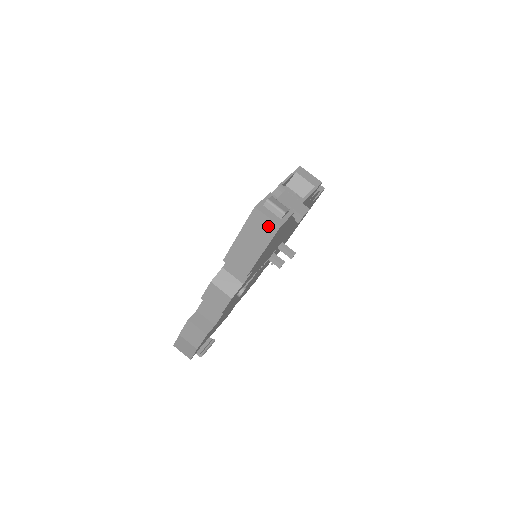
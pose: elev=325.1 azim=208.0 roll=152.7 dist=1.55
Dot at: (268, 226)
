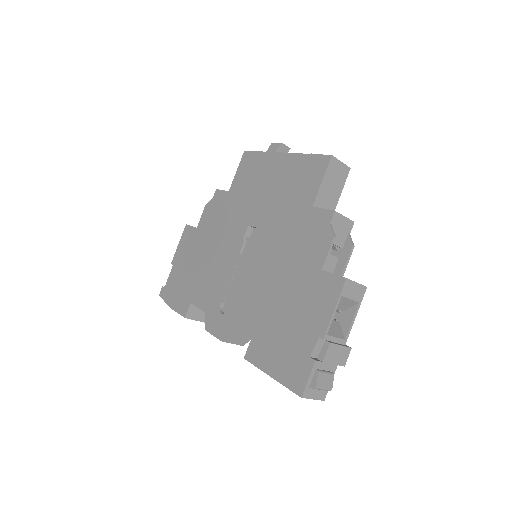
Dot at: occluded
